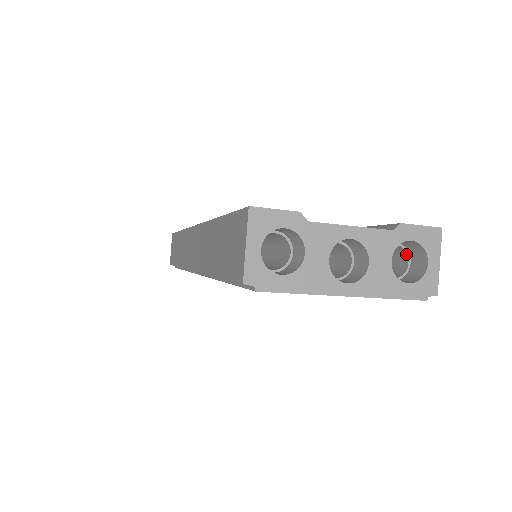
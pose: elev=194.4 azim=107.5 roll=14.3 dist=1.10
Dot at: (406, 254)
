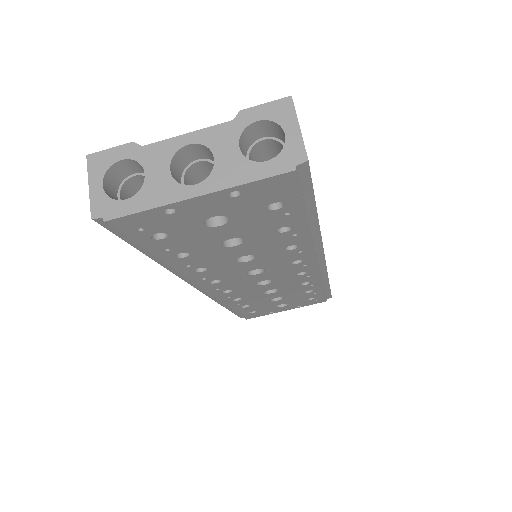
Dot at: (280, 144)
